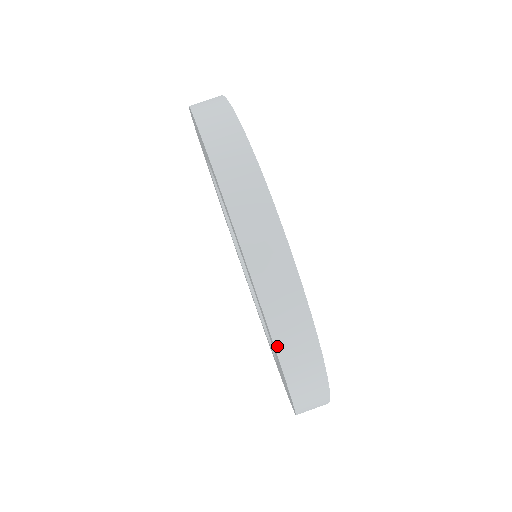
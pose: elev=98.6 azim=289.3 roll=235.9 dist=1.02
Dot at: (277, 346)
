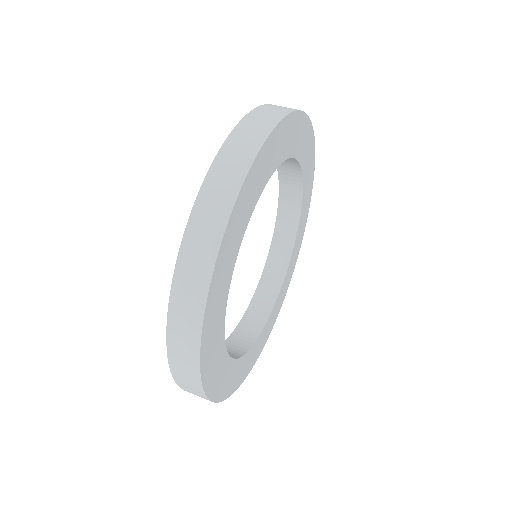
Dot at: (256, 109)
